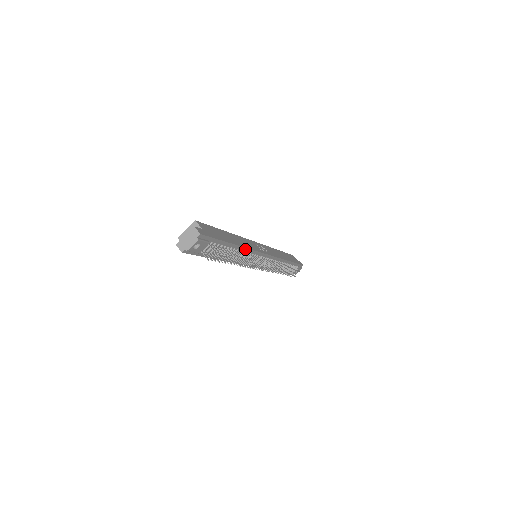
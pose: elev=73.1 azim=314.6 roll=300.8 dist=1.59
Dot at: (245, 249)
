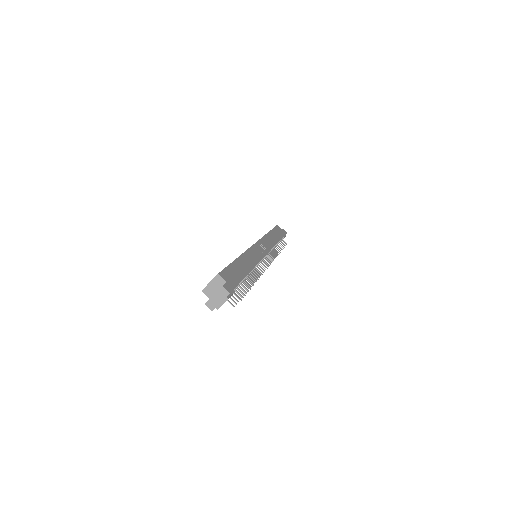
Dot at: occluded
